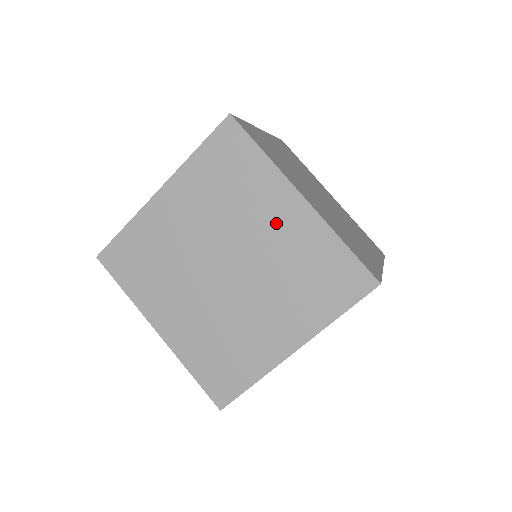
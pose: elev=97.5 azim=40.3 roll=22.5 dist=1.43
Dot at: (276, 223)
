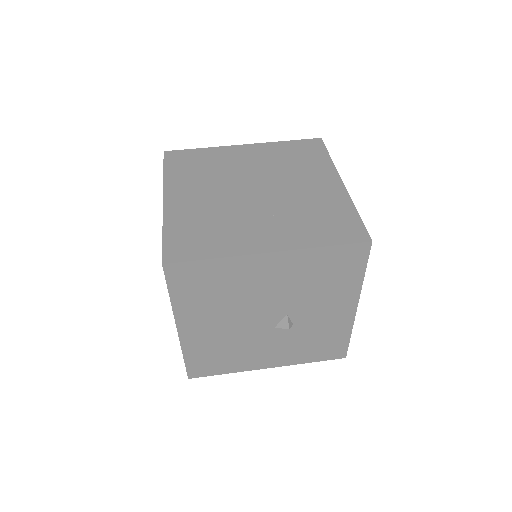
Dot at: (314, 185)
